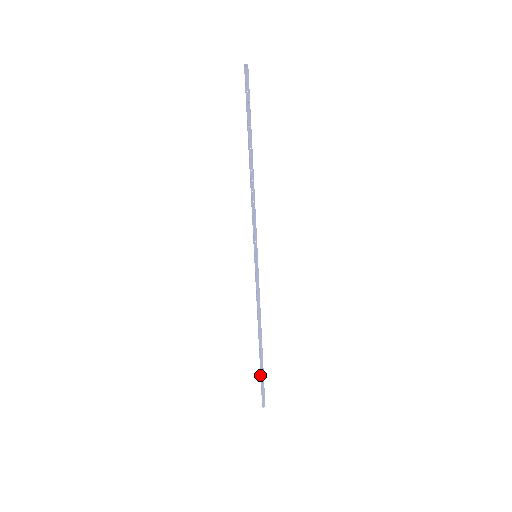
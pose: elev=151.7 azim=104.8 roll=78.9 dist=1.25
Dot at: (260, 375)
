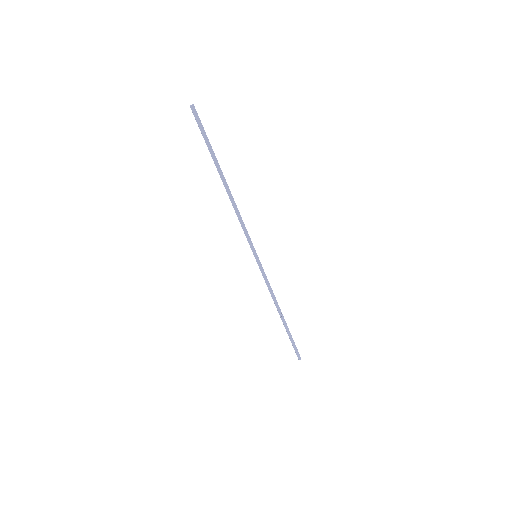
Dot at: (290, 338)
